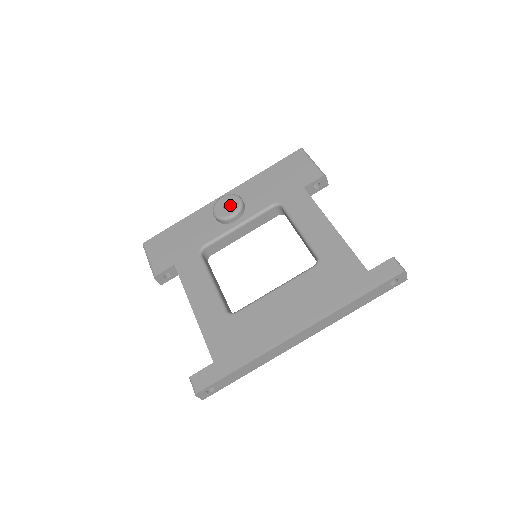
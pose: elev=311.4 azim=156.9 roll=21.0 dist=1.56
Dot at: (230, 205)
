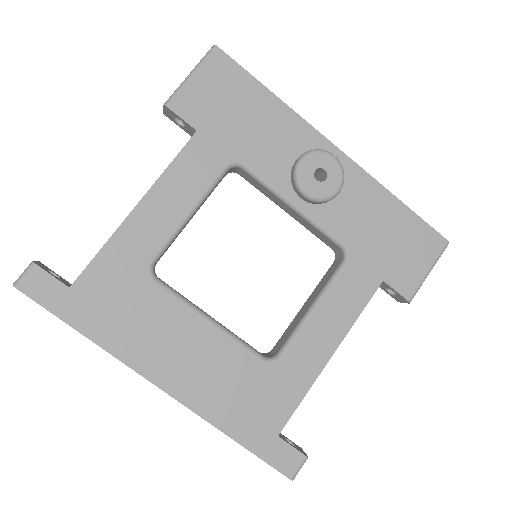
Dot at: (323, 180)
